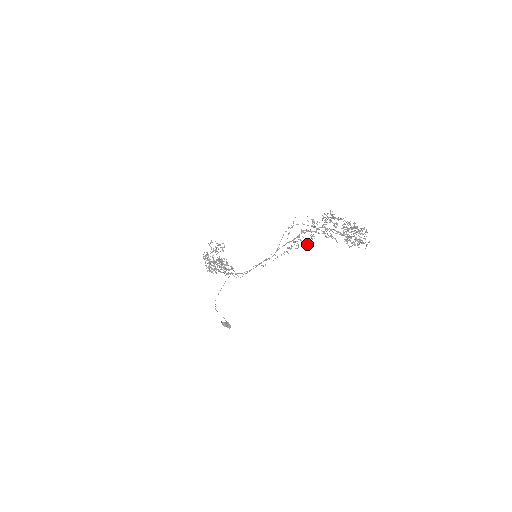
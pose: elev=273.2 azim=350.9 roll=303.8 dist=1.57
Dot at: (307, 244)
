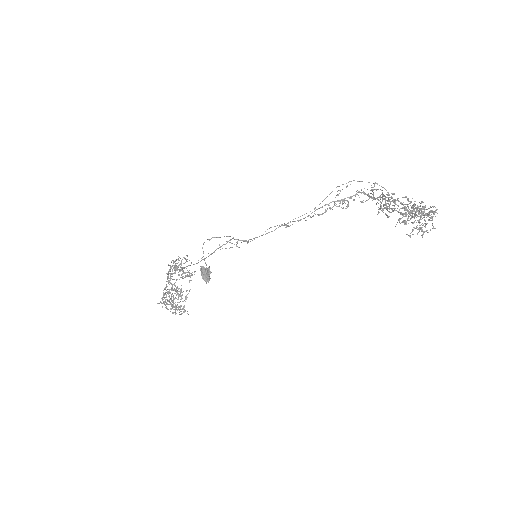
Dot at: occluded
